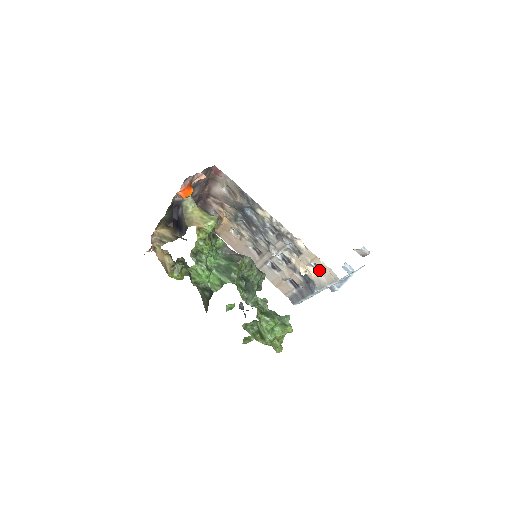
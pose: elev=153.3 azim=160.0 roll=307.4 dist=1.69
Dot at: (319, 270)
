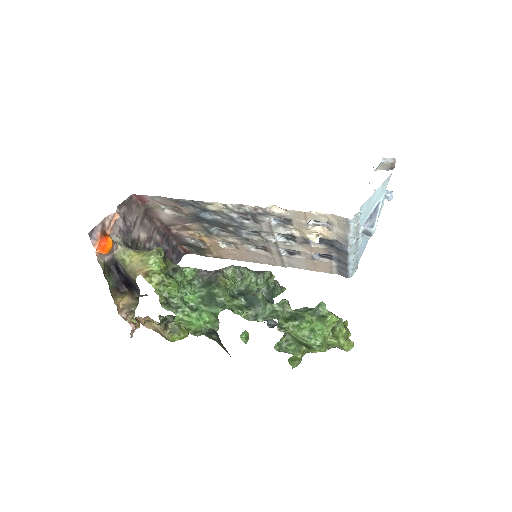
Dot at: (326, 224)
